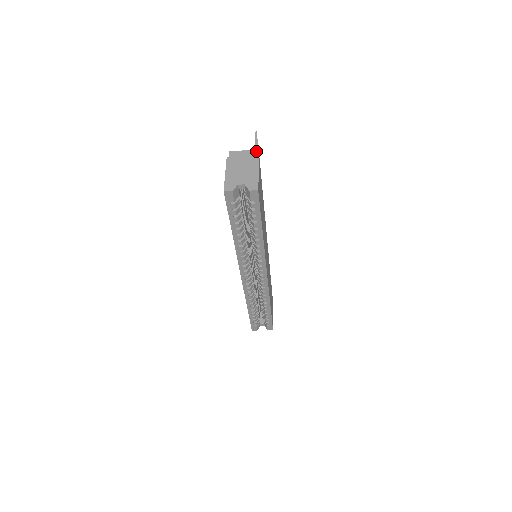
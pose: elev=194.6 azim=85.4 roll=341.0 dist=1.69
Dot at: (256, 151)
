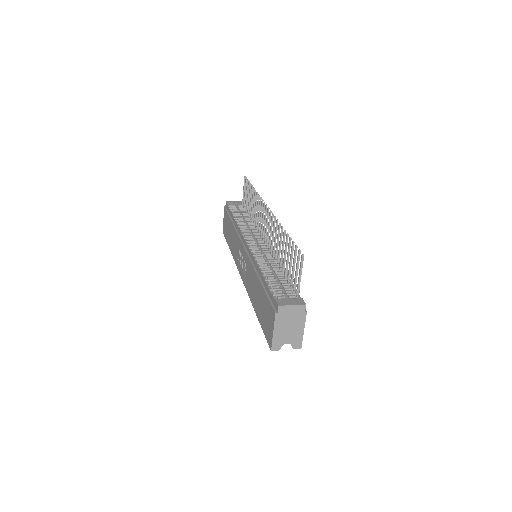
Dot at: (305, 306)
